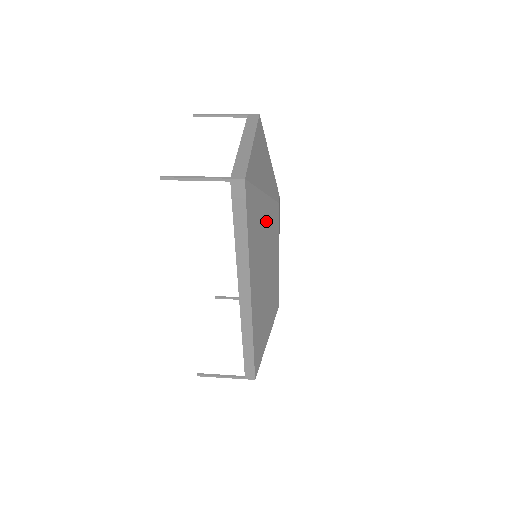
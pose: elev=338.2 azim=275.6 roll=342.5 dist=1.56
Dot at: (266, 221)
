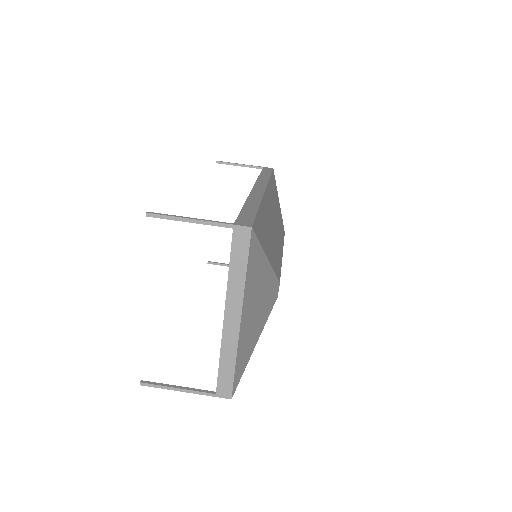
Dot at: occluded
